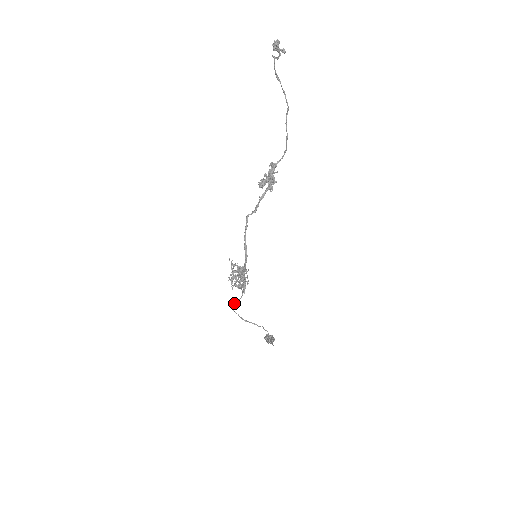
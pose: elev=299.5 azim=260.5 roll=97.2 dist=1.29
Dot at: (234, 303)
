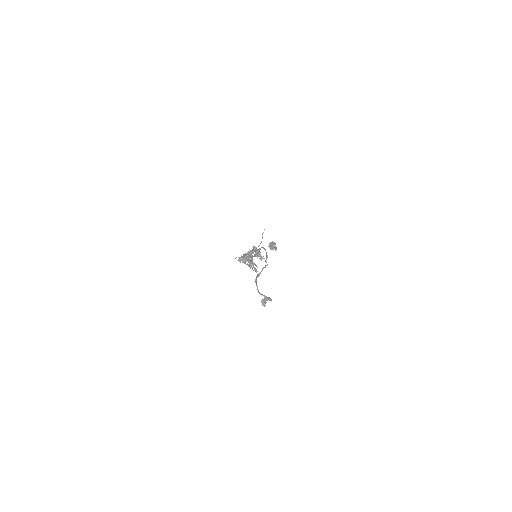
Dot at: occluded
